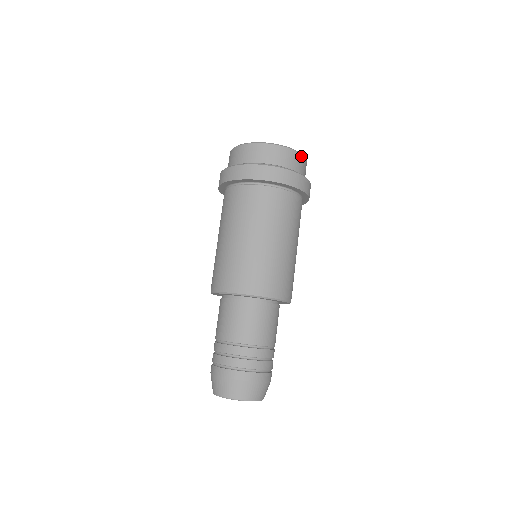
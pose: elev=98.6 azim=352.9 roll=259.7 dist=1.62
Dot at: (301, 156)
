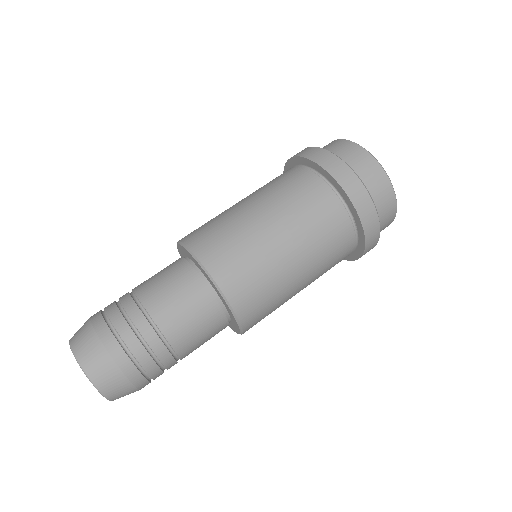
Dot at: (395, 204)
